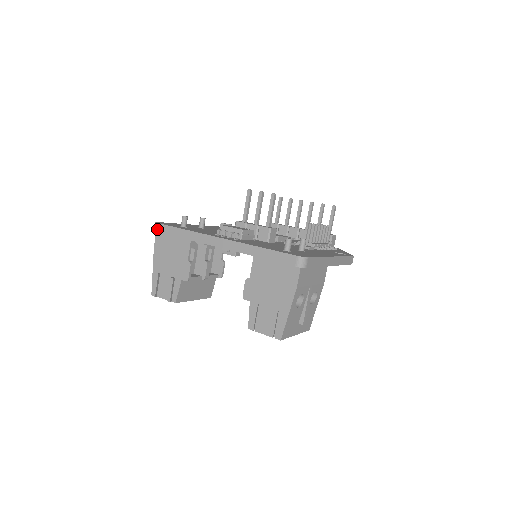
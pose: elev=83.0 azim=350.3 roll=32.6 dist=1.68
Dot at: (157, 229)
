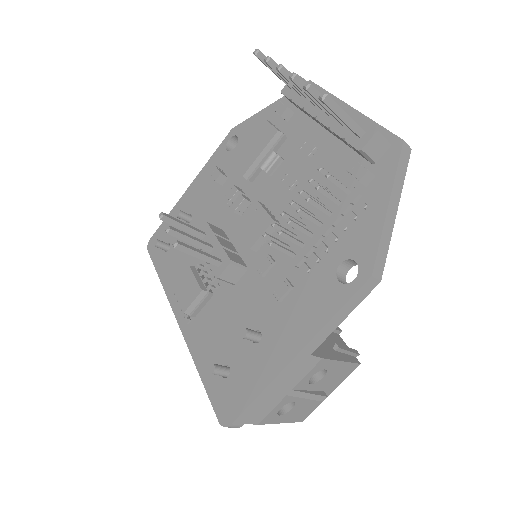
Dot at: occluded
